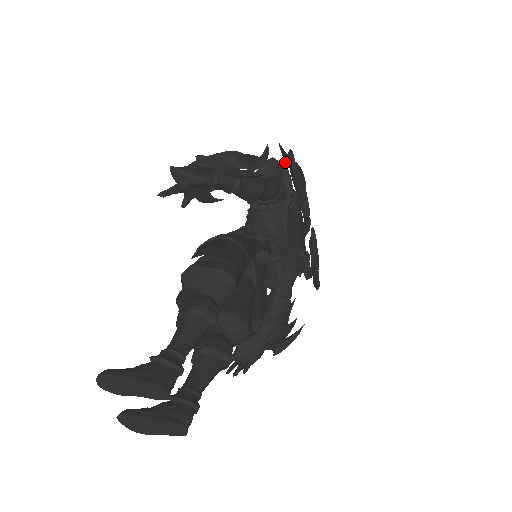
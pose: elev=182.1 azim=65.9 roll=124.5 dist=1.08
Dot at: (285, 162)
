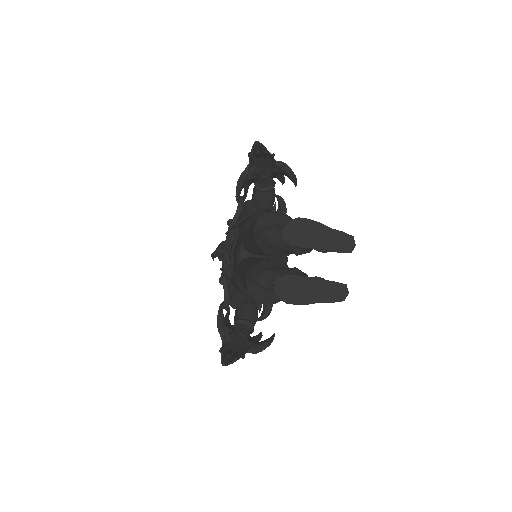
Dot at: occluded
